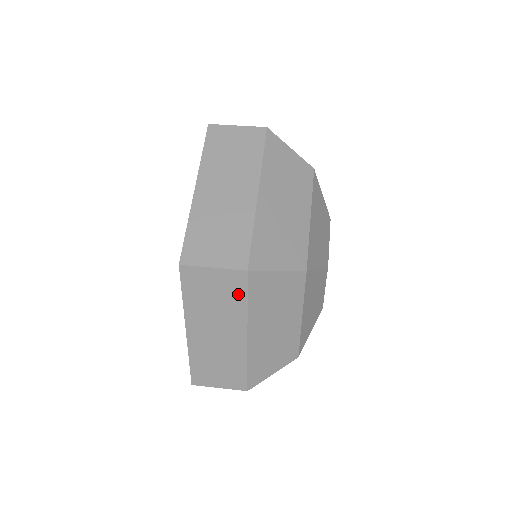
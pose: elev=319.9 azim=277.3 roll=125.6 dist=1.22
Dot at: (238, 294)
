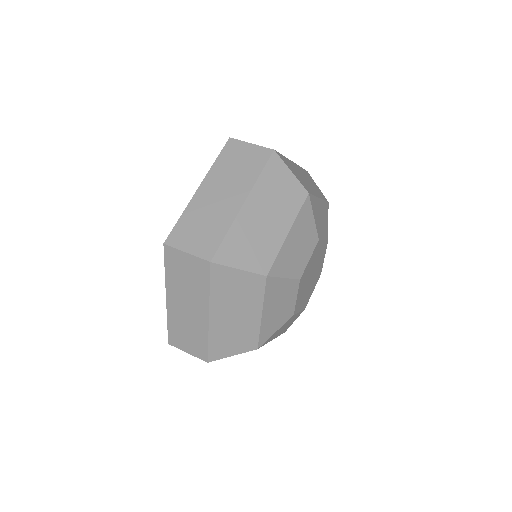
Dot at: (203, 279)
